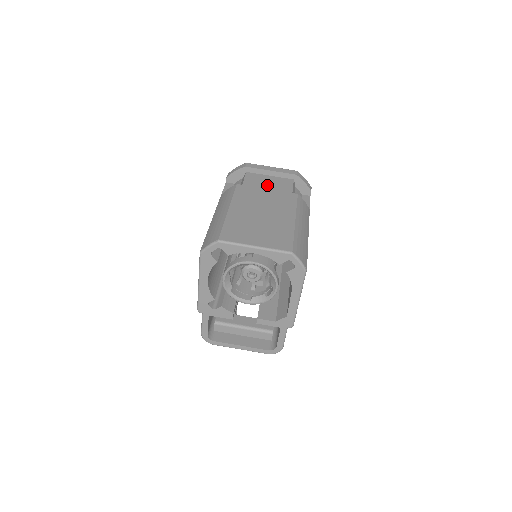
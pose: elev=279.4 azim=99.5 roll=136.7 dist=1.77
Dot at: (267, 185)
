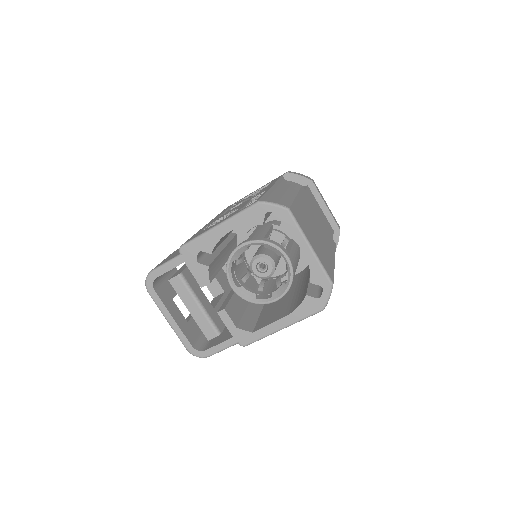
Dot at: occluded
